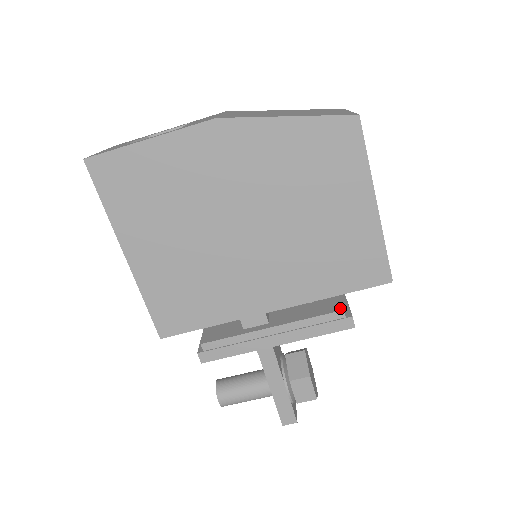
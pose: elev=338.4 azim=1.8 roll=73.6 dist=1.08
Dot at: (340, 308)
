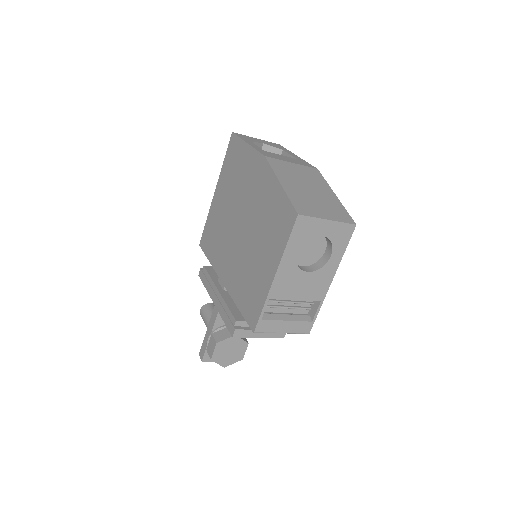
Dot at: (238, 319)
